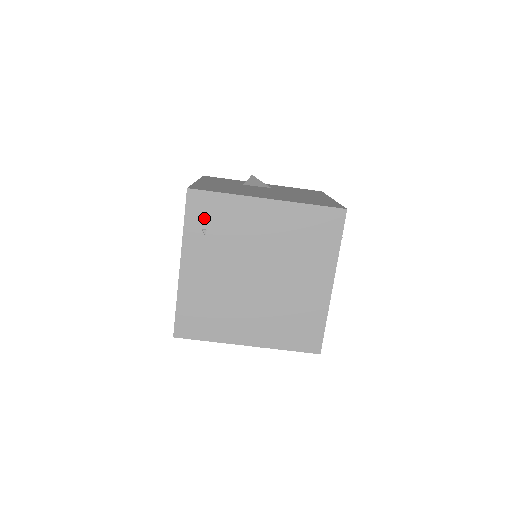
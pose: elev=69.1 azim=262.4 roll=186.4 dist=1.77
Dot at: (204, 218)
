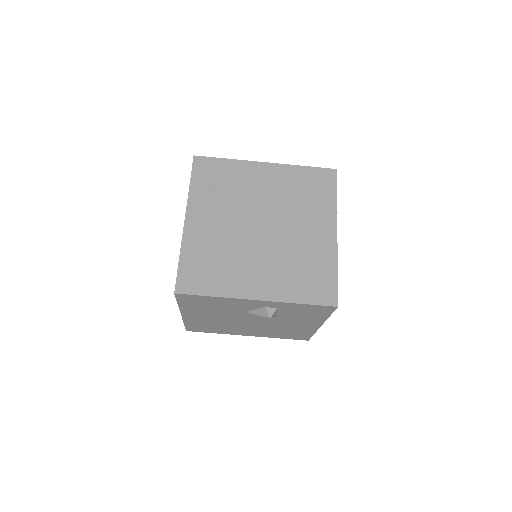
Dot at: (209, 178)
